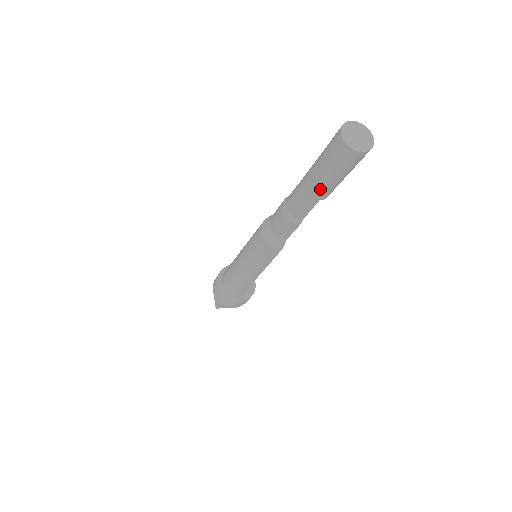
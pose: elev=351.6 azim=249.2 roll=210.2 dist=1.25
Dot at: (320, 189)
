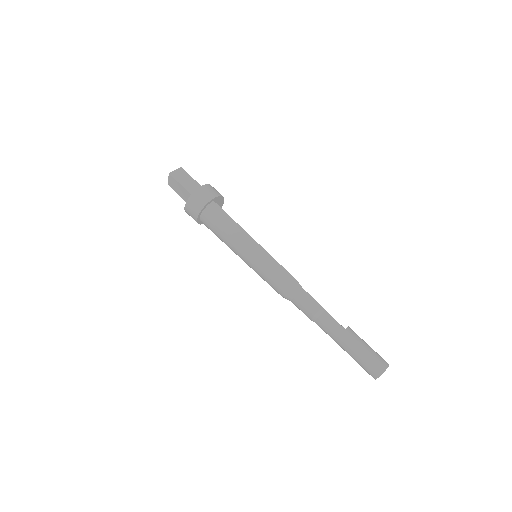
Dot at: occluded
